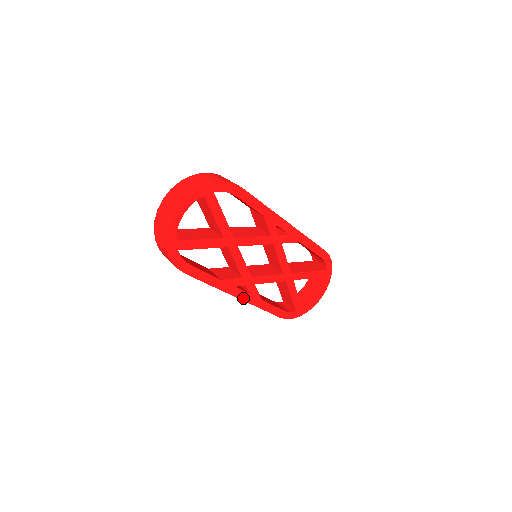
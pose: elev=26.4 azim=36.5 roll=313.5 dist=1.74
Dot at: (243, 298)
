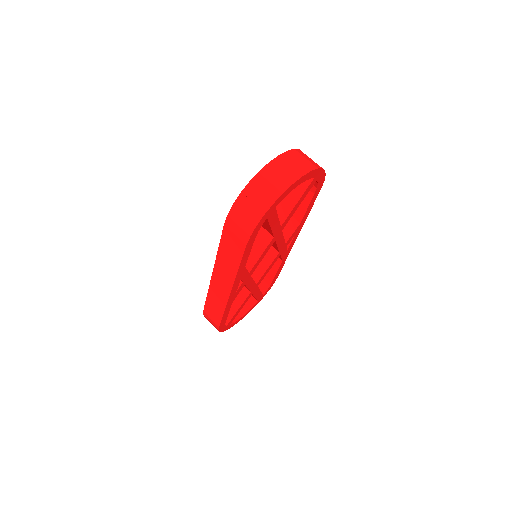
Dot at: (231, 294)
